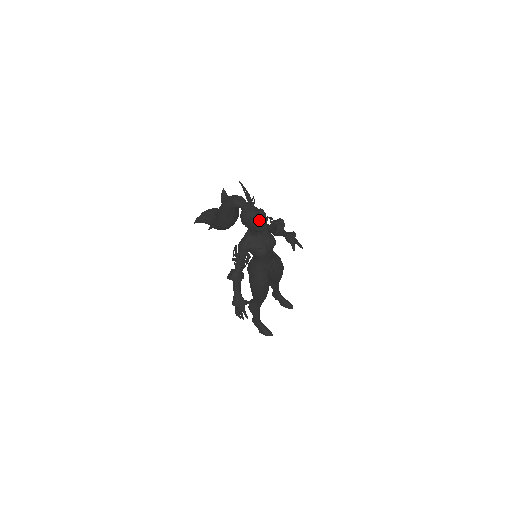
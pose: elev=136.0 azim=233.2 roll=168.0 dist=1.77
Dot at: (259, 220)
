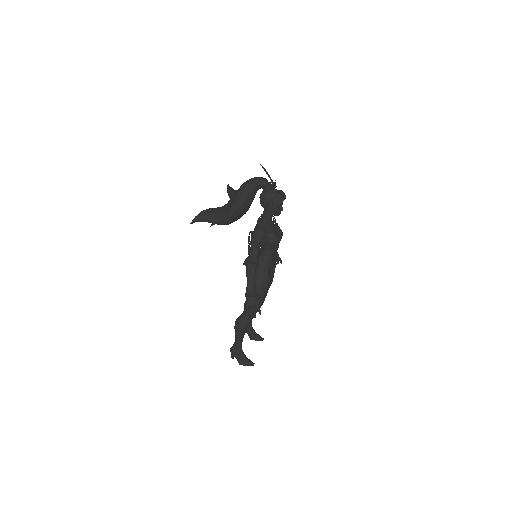
Dot at: (284, 197)
